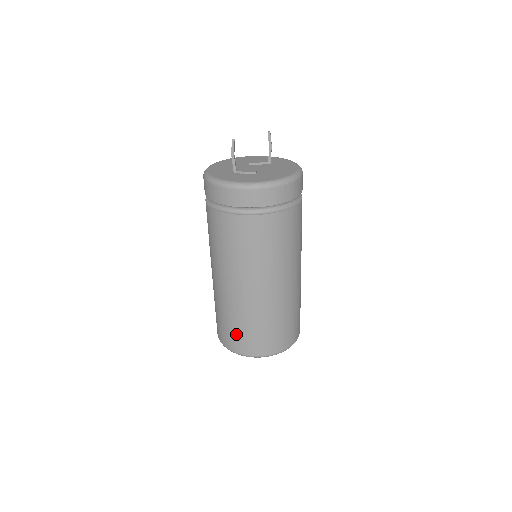
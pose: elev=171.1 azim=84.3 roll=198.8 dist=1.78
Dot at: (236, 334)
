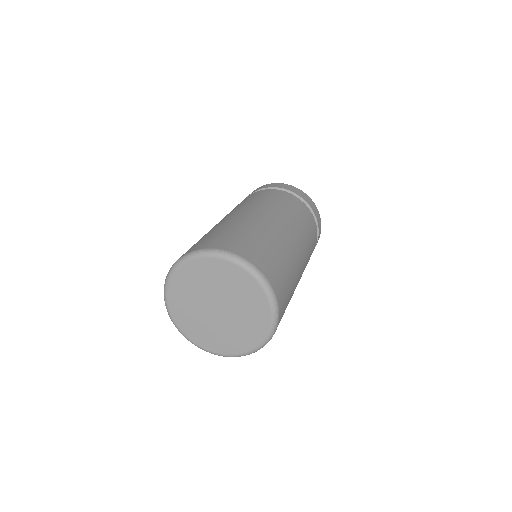
Dot at: occluded
